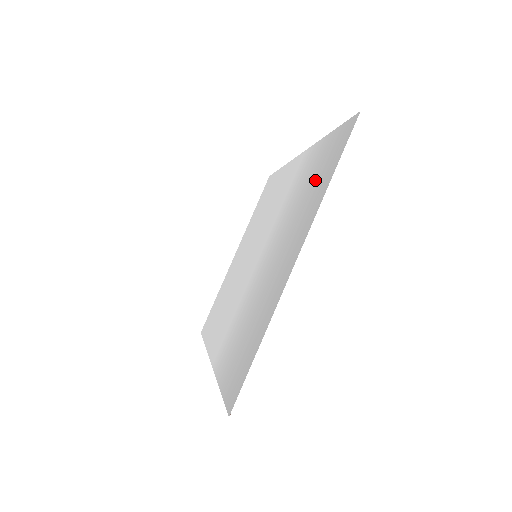
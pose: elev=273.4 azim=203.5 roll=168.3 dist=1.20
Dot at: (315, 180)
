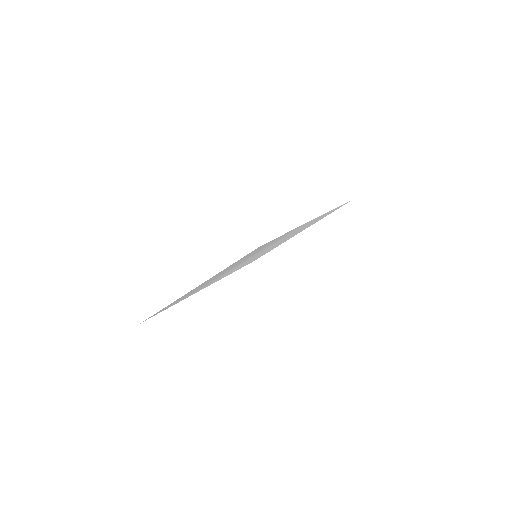
Dot at: occluded
